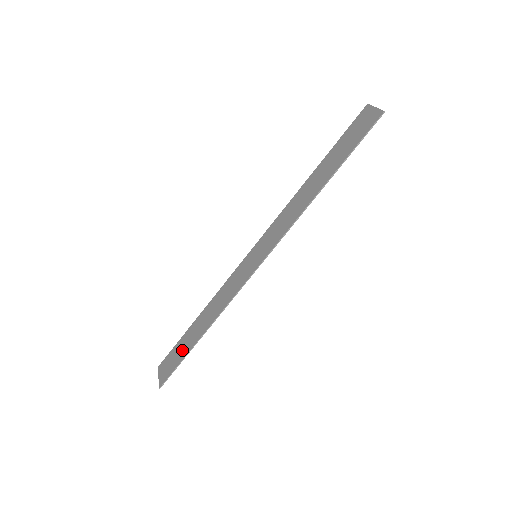
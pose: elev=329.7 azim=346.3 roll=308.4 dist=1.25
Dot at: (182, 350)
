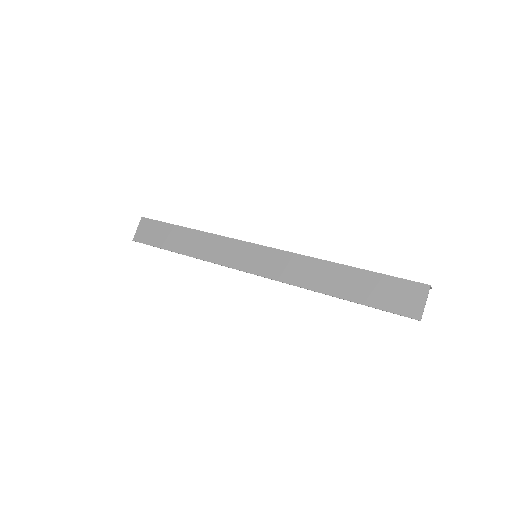
Dot at: (163, 238)
